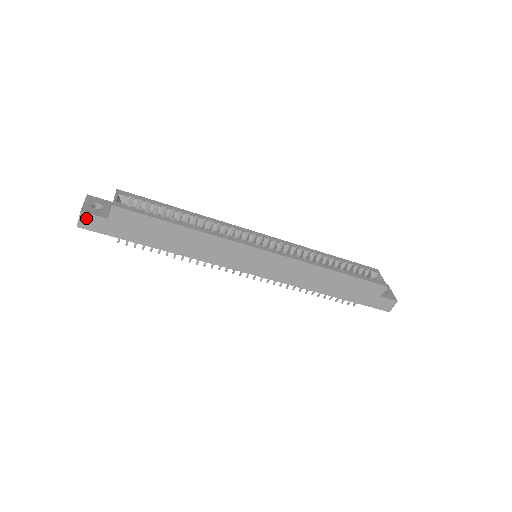
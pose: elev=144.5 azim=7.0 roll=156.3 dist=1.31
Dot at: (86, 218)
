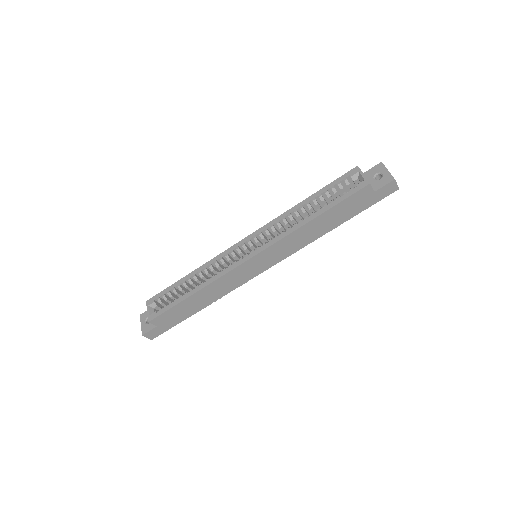
Dot at: (149, 335)
